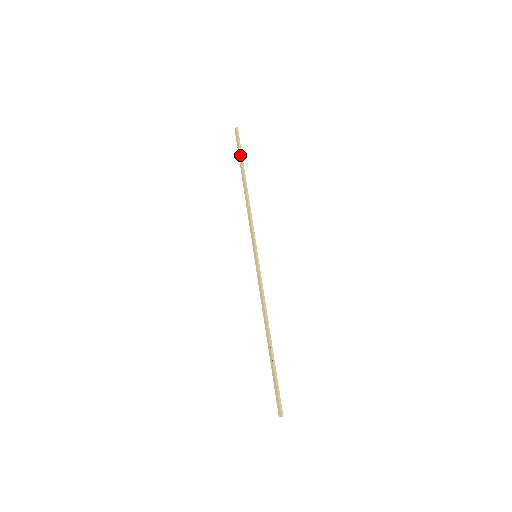
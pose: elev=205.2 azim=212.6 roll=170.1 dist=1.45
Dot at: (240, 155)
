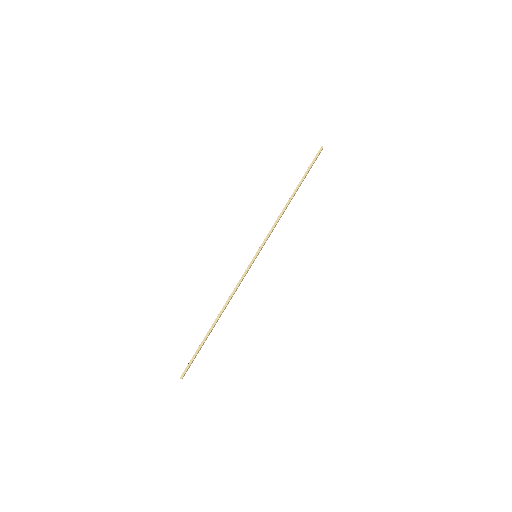
Dot at: occluded
